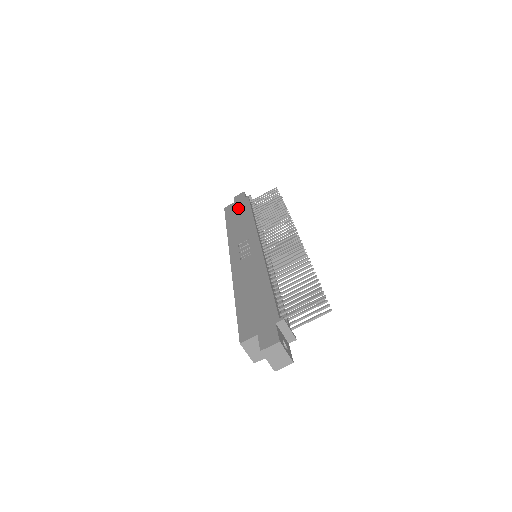
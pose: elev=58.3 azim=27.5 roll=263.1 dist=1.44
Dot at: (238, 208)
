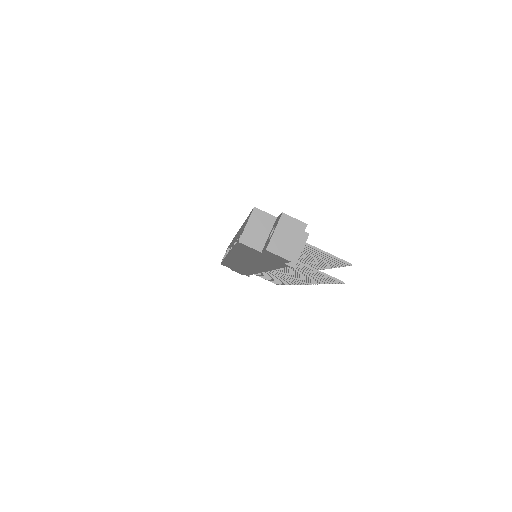
Dot at: occluded
